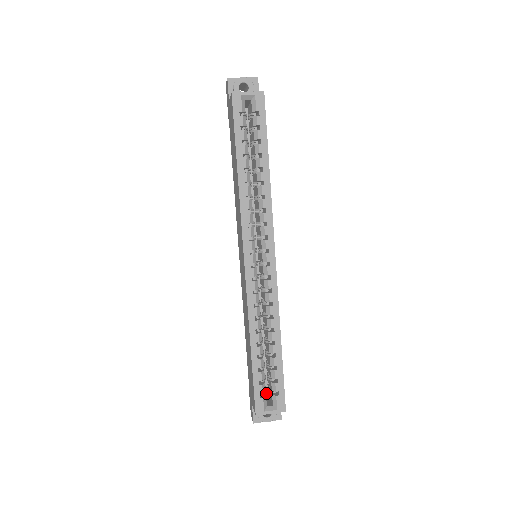
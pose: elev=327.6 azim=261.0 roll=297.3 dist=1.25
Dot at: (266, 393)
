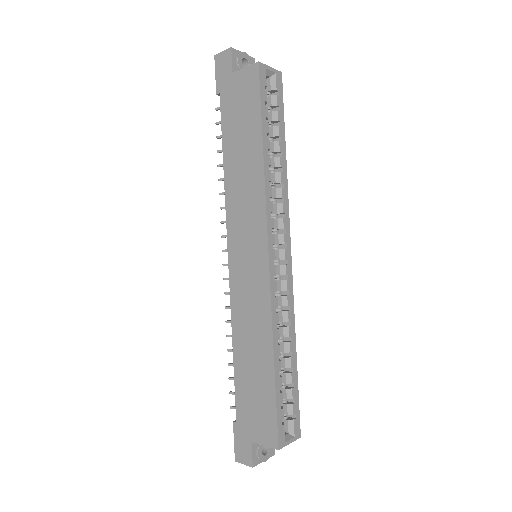
Dot at: occluded
